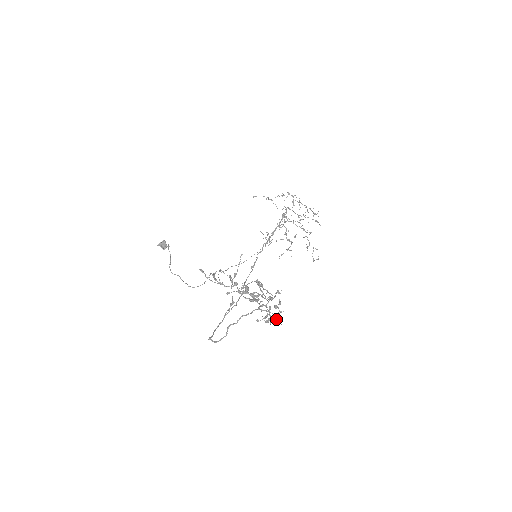
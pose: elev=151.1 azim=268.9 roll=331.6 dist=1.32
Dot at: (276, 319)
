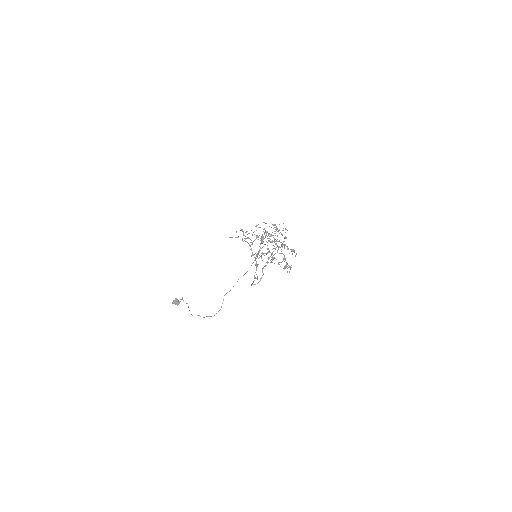
Dot at: (292, 250)
